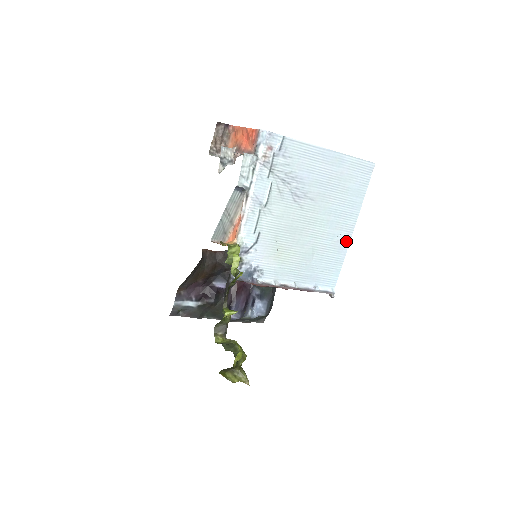
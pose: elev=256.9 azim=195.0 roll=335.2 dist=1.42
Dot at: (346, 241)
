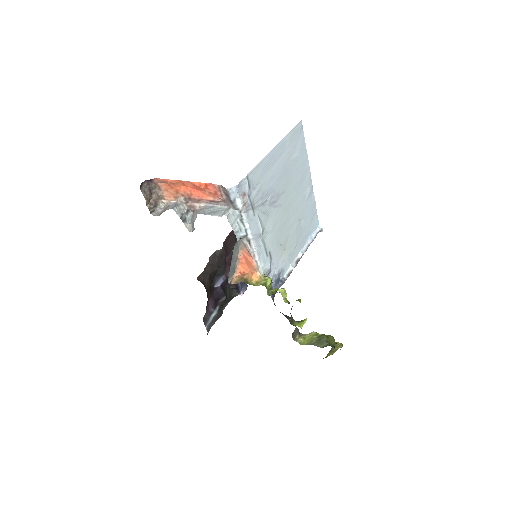
Dot at: (311, 191)
